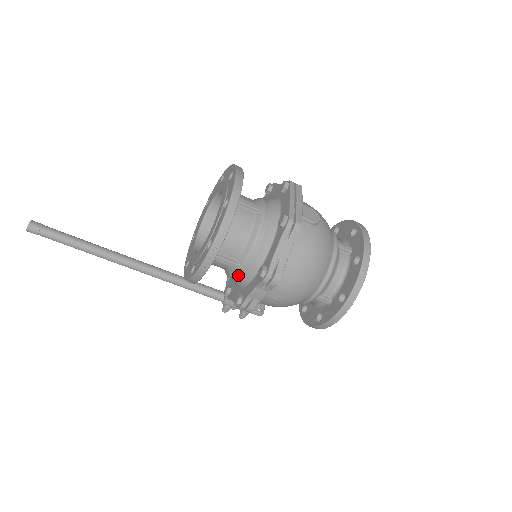
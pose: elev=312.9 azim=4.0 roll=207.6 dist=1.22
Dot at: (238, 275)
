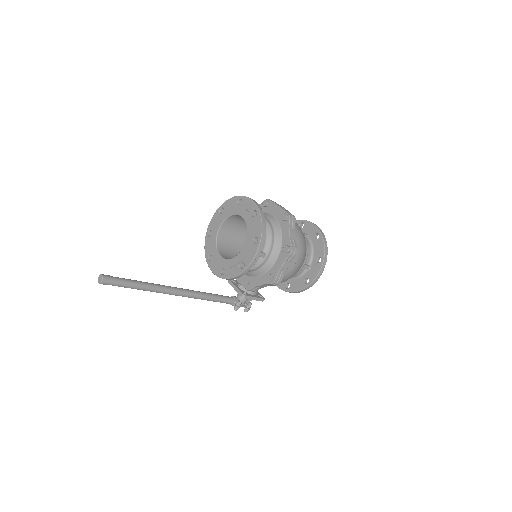
Dot at: (264, 263)
